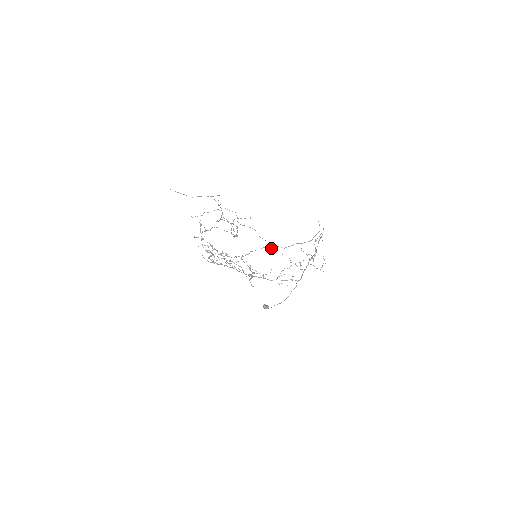
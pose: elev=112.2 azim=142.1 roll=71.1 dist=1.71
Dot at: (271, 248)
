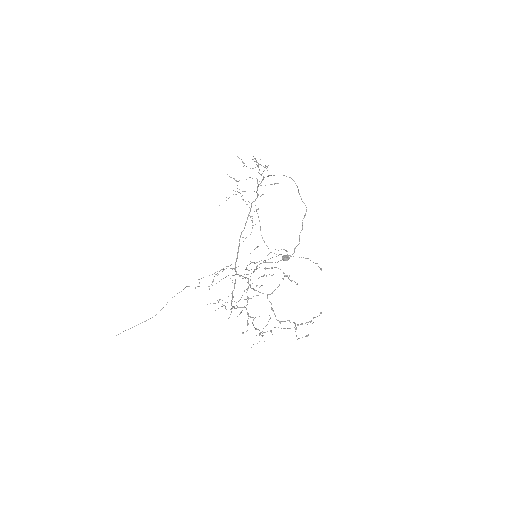
Dot at: occluded
